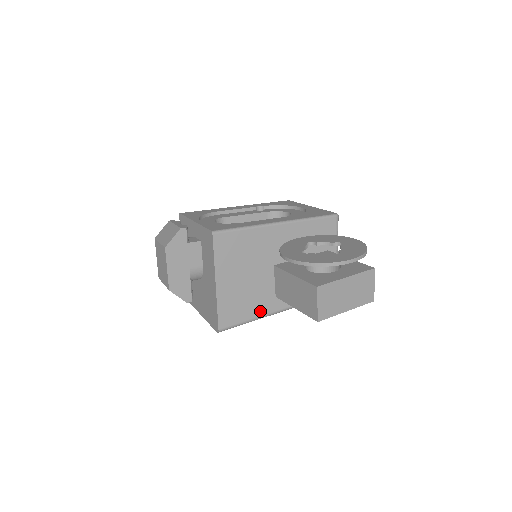
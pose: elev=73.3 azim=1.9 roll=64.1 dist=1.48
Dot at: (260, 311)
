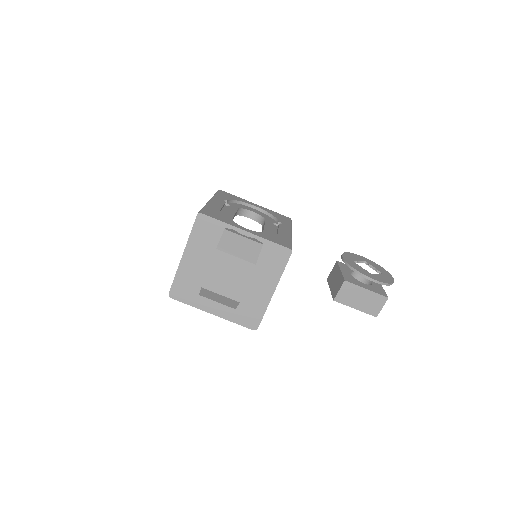
Dot at: occluded
